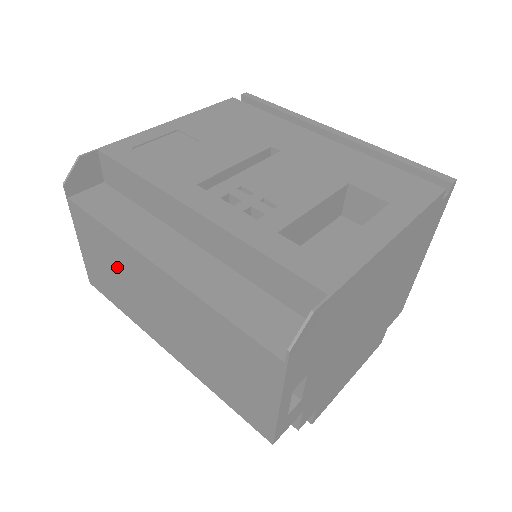
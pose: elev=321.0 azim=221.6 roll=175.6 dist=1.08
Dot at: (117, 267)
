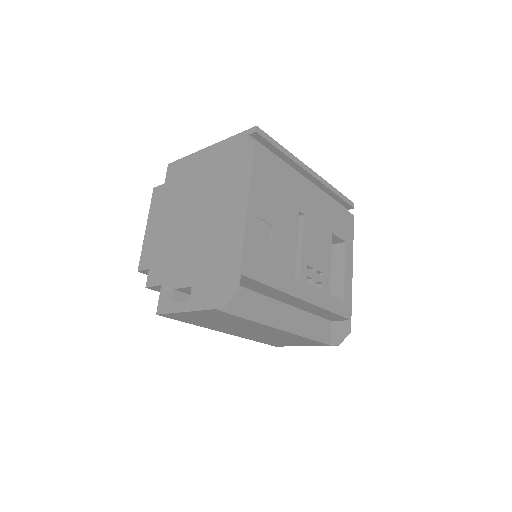
Dot at: (228, 323)
